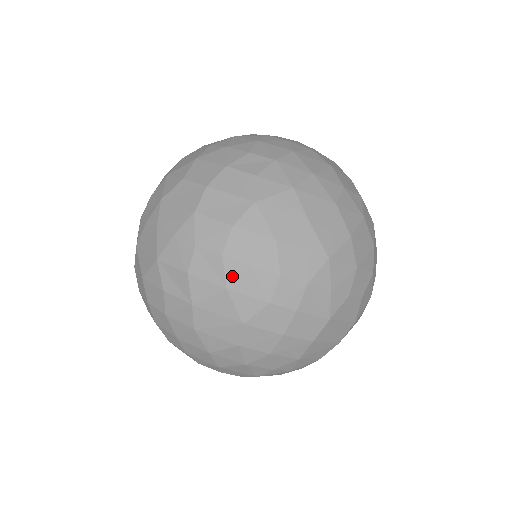
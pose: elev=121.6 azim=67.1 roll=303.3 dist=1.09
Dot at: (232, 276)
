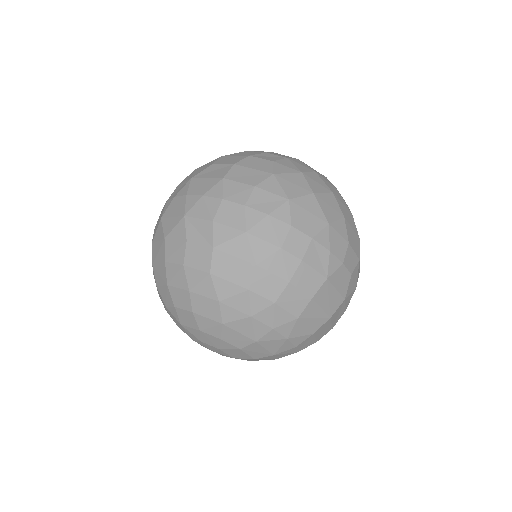
Dot at: (252, 222)
